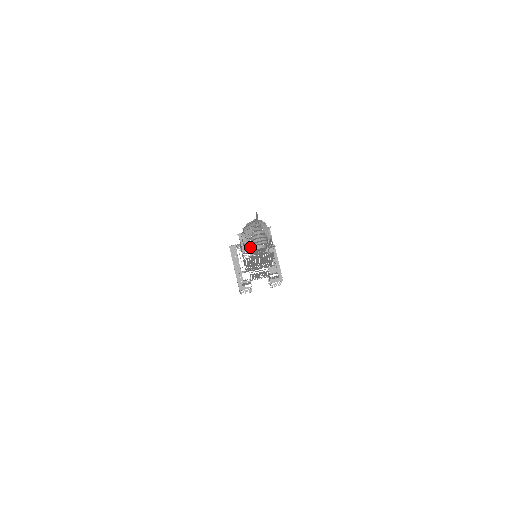
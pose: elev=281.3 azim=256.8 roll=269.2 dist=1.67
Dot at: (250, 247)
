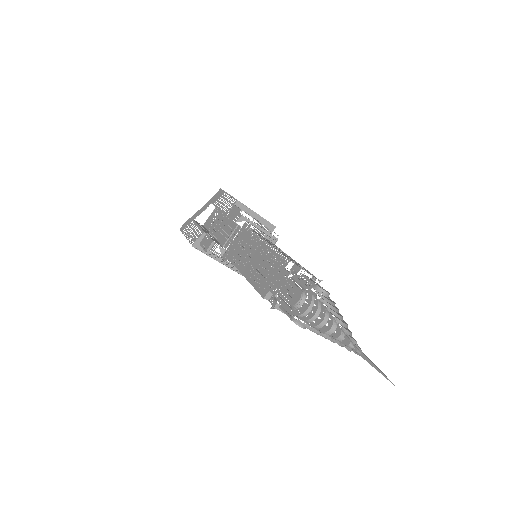
Dot at: occluded
